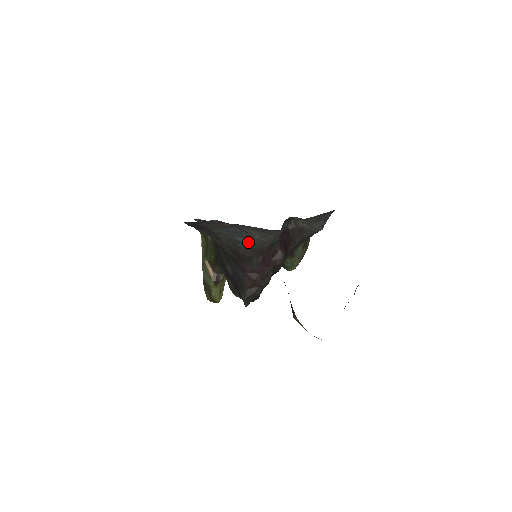
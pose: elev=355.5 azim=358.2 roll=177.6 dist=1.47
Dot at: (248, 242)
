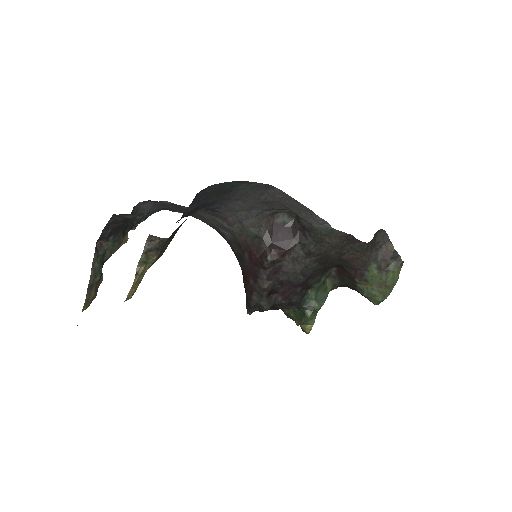
Dot at: (229, 234)
